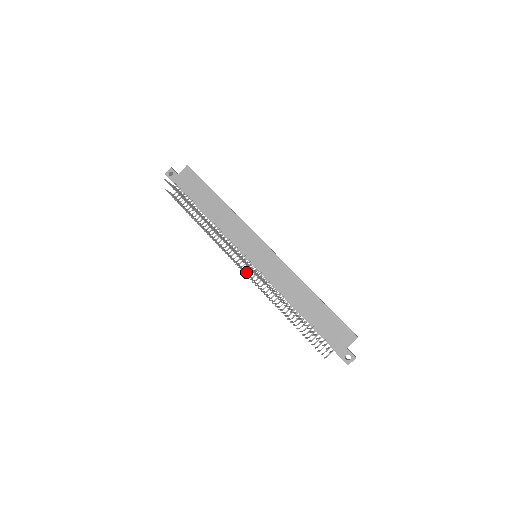
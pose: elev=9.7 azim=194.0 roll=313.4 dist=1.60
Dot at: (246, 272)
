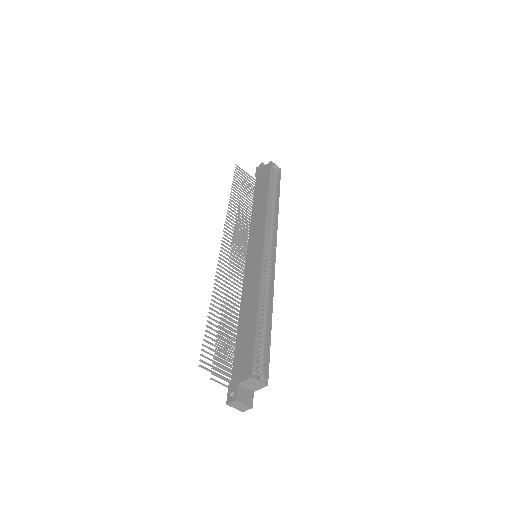
Dot at: occluded
